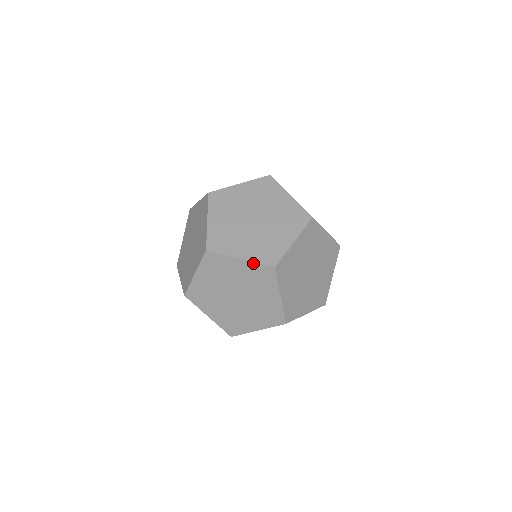
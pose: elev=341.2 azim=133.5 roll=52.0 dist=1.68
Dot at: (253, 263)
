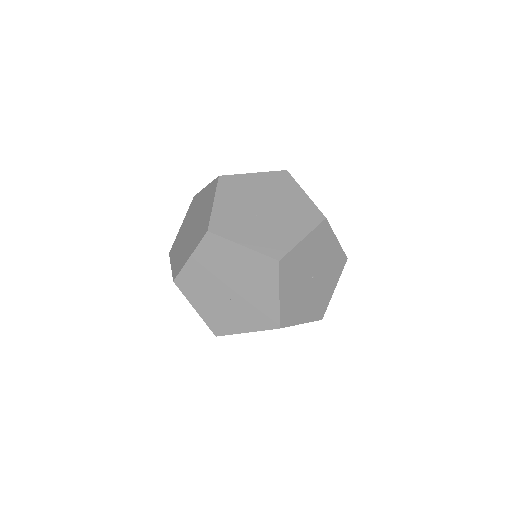
Dot at: occluded
